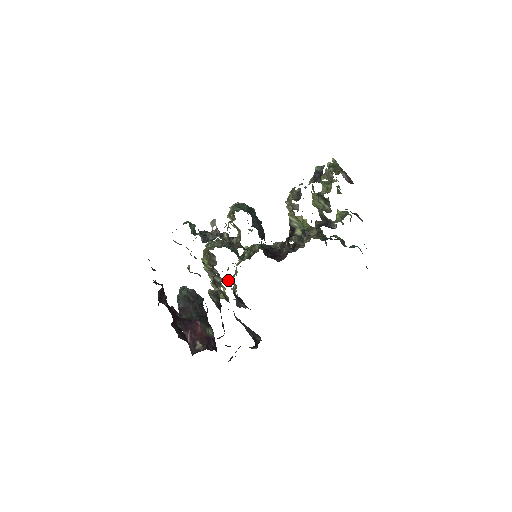
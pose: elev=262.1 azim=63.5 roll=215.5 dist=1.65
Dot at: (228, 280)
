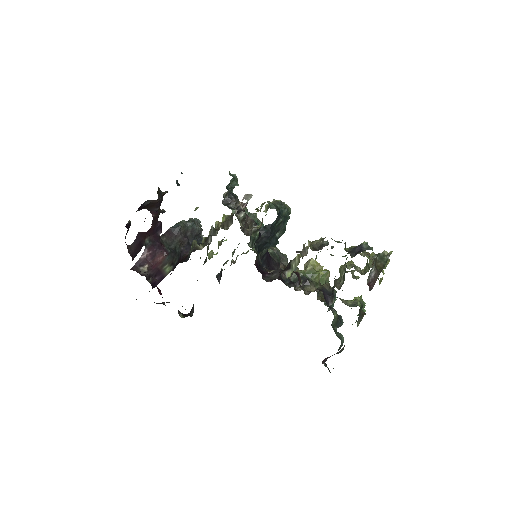
Dot at: (233, 251)
